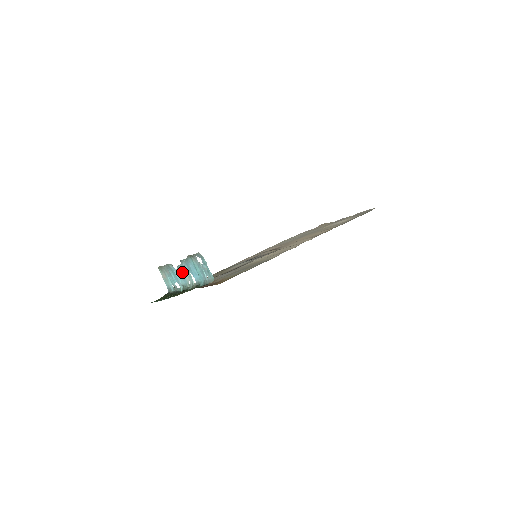
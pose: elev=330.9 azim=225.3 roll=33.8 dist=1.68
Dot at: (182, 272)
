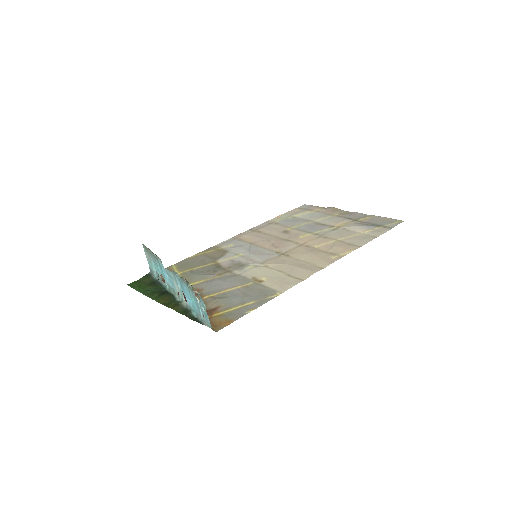
Dot at: (172, 278)
